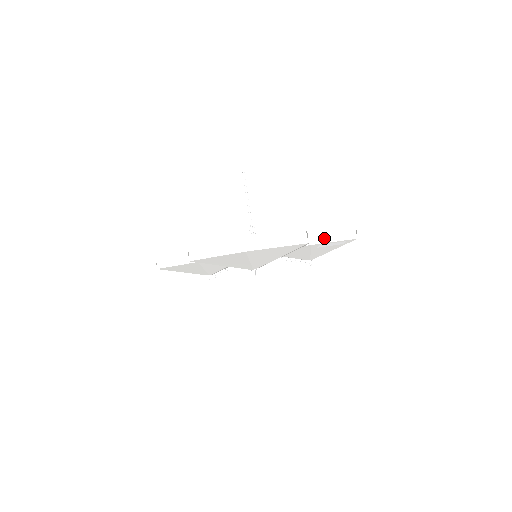
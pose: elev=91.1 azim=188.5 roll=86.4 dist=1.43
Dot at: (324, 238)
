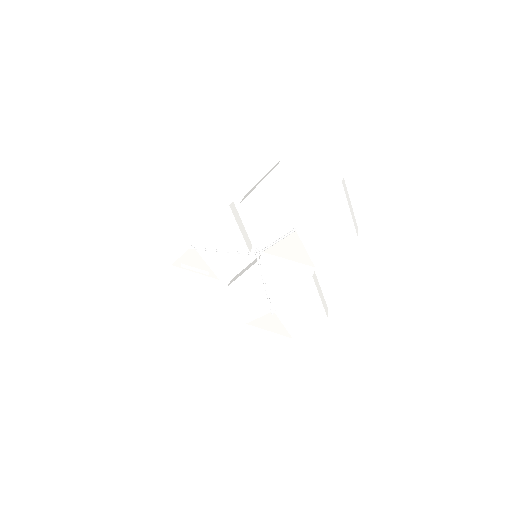
Dot at: (317, 285)
